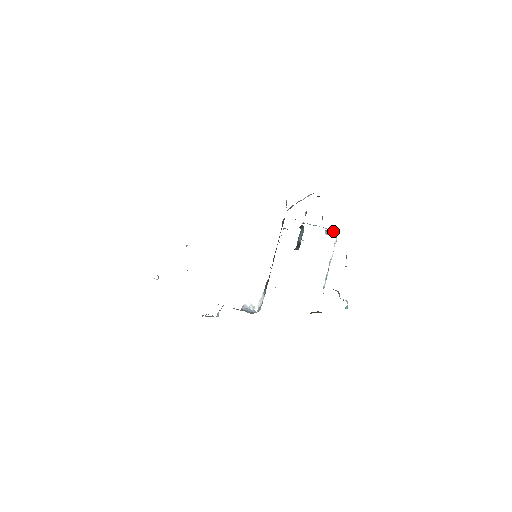
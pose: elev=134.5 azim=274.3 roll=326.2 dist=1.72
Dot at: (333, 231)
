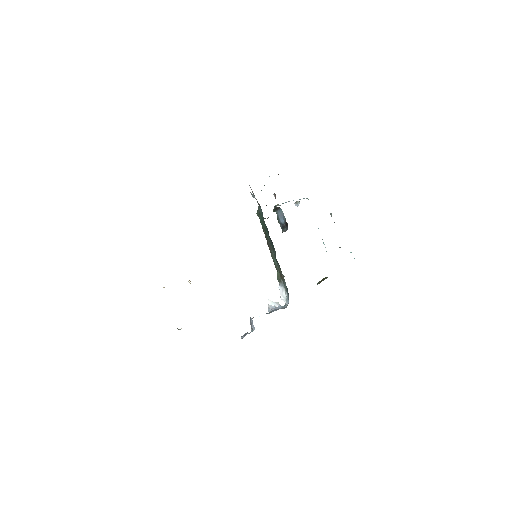
Dot at: occluded
